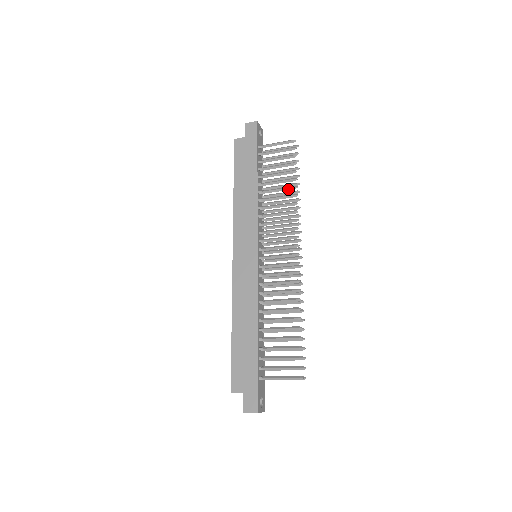
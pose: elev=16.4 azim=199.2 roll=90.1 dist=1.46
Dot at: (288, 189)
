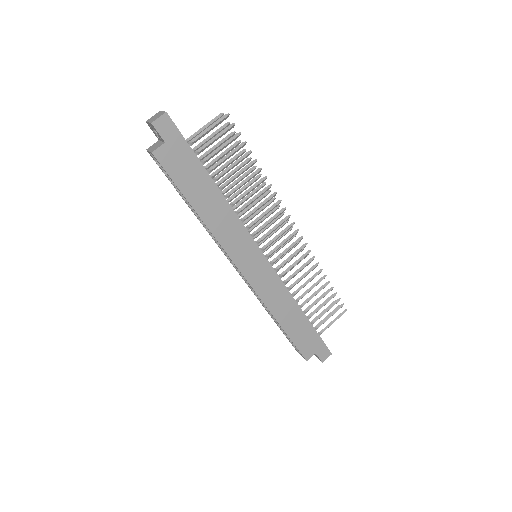
Dot at: (254, 176)
